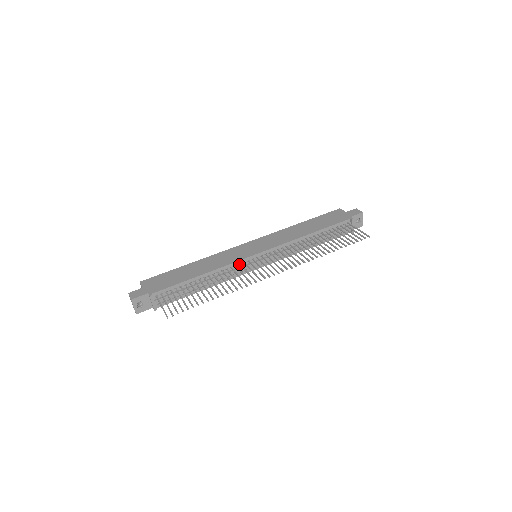
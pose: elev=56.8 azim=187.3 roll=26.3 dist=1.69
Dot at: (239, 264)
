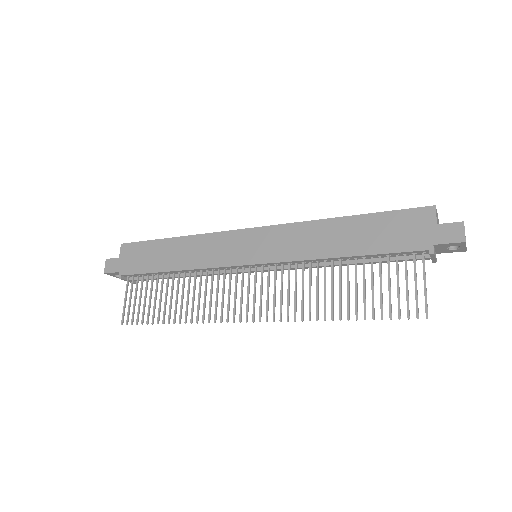
Dot at: (224, 269)
